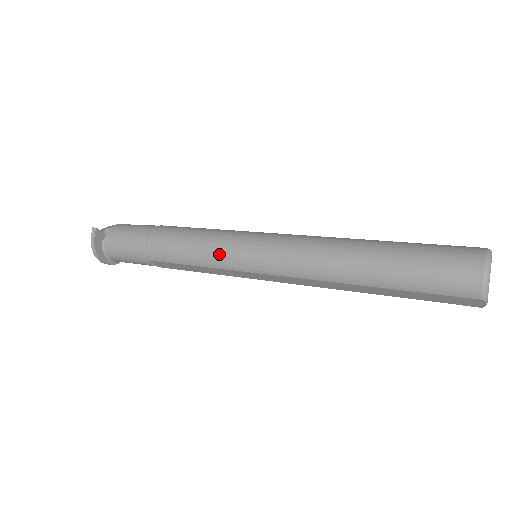
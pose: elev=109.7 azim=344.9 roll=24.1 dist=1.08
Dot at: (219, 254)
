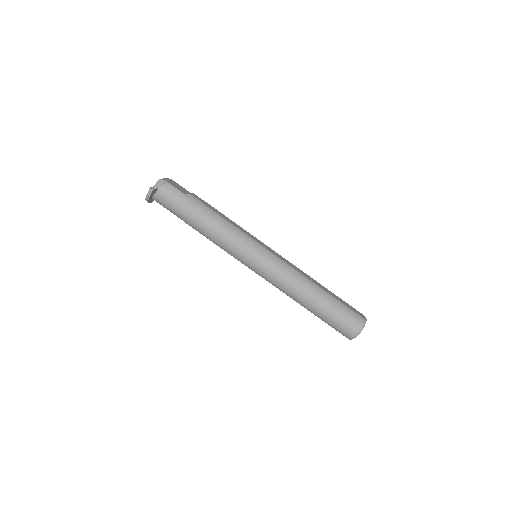
Dot at: (236, 253)
